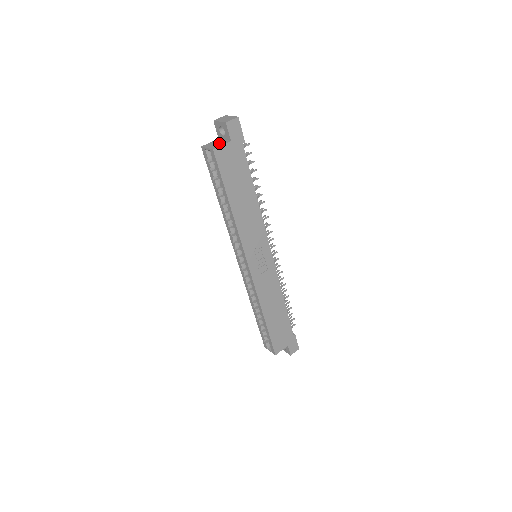
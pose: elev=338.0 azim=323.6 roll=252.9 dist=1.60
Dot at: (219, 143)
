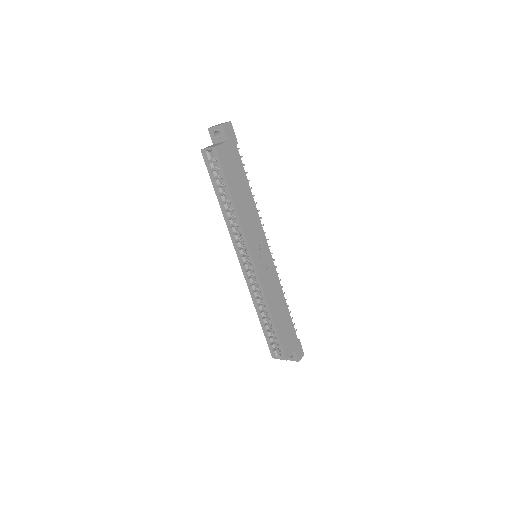
Dot at: (217, 144)
